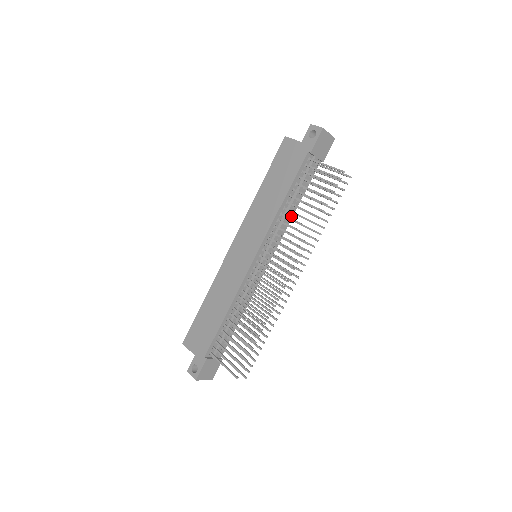
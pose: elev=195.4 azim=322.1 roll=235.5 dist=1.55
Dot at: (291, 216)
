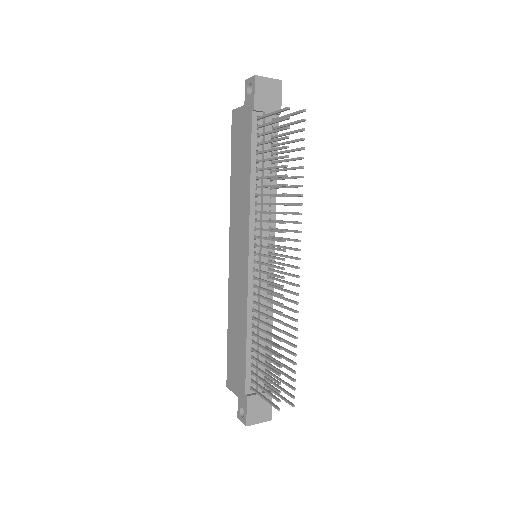
Dot at: (274, 193)
